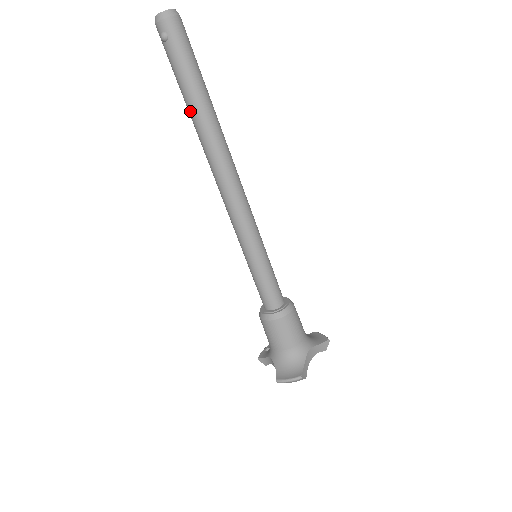
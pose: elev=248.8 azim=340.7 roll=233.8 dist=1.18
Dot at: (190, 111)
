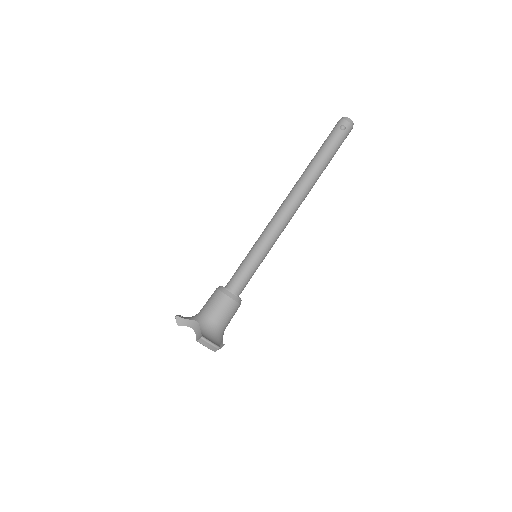
Dot at: (316, 162)
